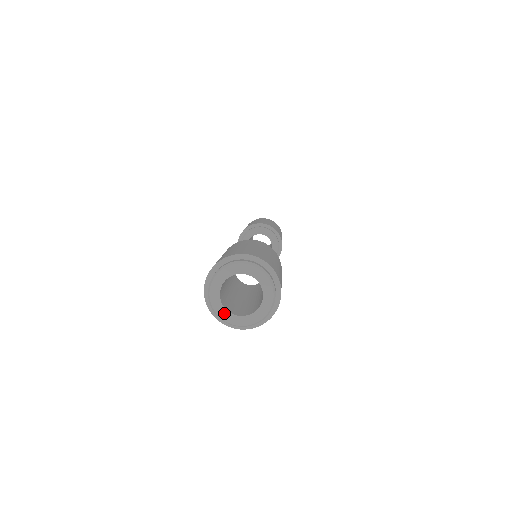
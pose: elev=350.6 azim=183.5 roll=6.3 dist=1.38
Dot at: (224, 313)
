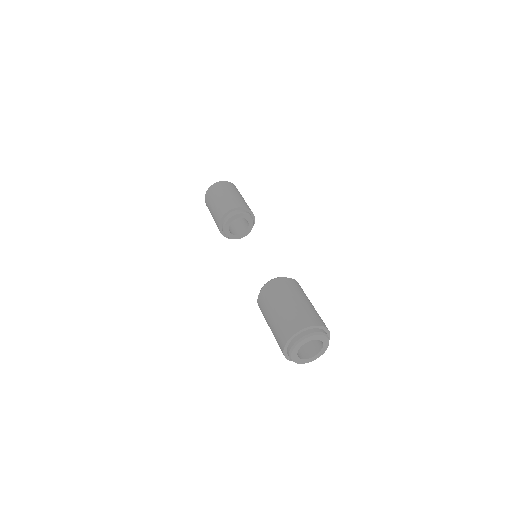
Dot at: (295, 352)
